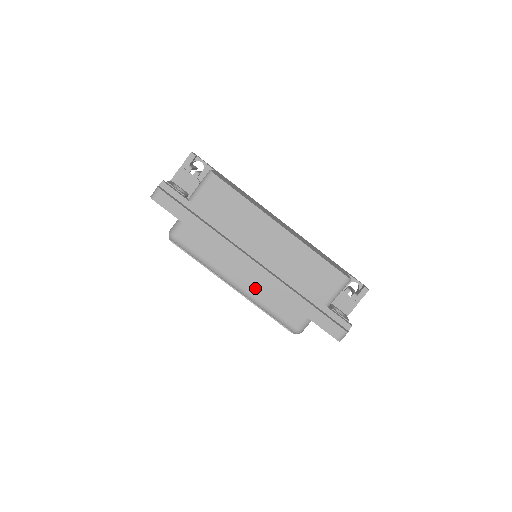
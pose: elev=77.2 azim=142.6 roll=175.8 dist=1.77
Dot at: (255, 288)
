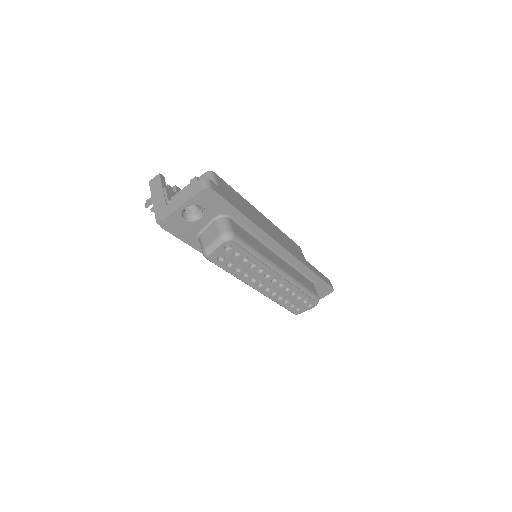
Dot at: (288, 269)
